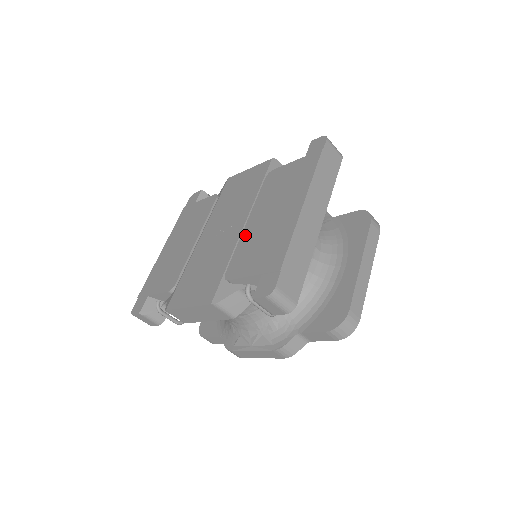
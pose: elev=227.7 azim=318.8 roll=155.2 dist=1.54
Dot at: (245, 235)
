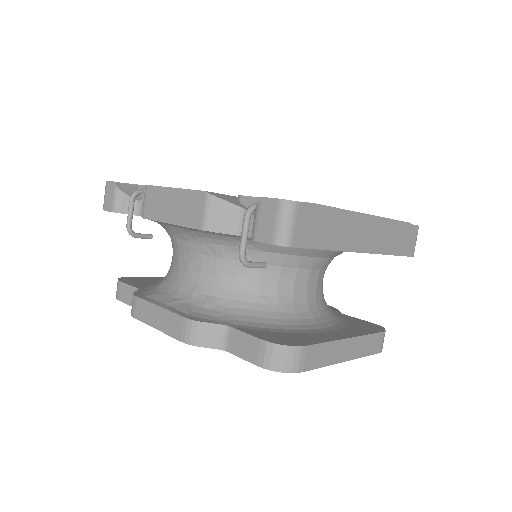
Dot at: occluded
